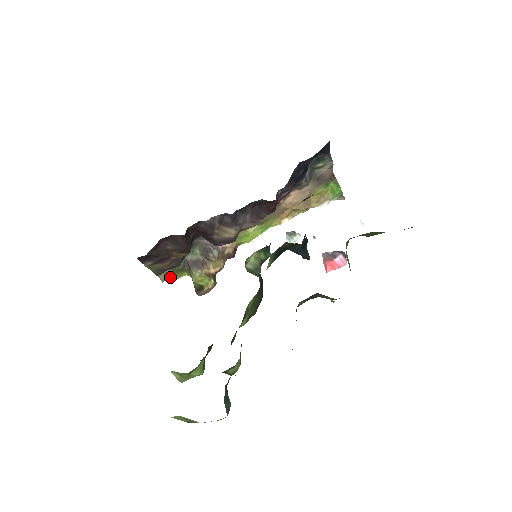
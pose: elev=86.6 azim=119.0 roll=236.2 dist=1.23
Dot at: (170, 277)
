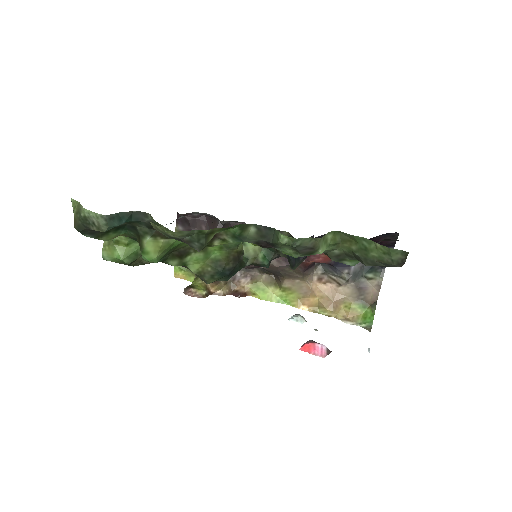
Dot at: (180, 269)
